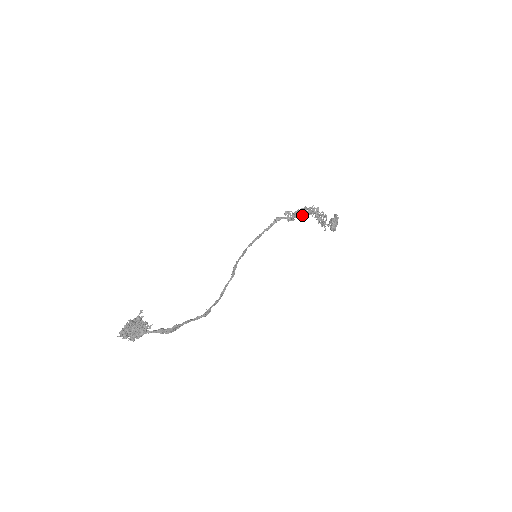
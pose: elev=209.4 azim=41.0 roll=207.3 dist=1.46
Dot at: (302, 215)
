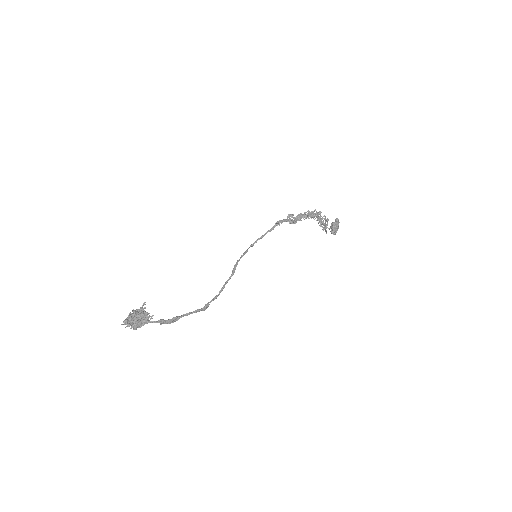
Dot at: occluded
